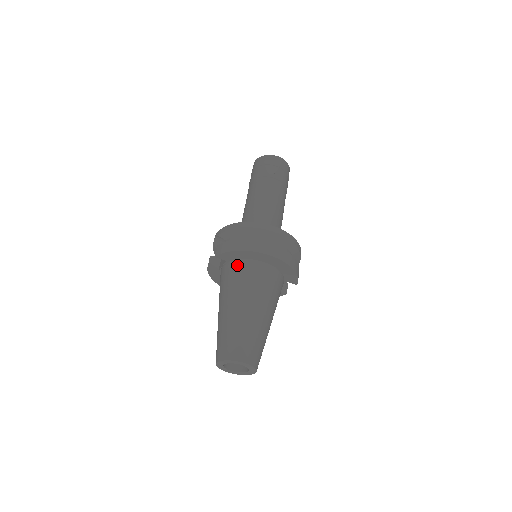
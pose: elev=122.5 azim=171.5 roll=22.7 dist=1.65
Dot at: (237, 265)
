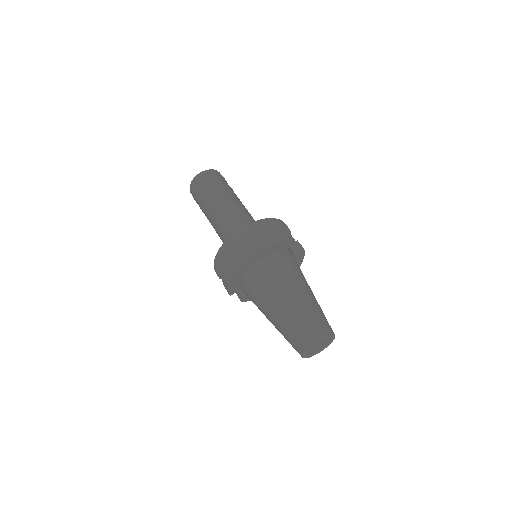
Dot at: (244, 286)
